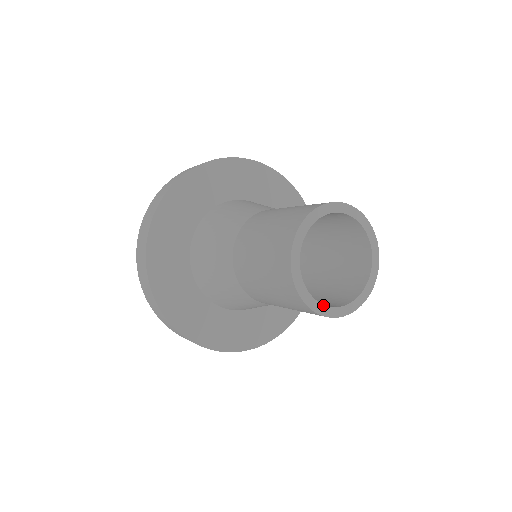
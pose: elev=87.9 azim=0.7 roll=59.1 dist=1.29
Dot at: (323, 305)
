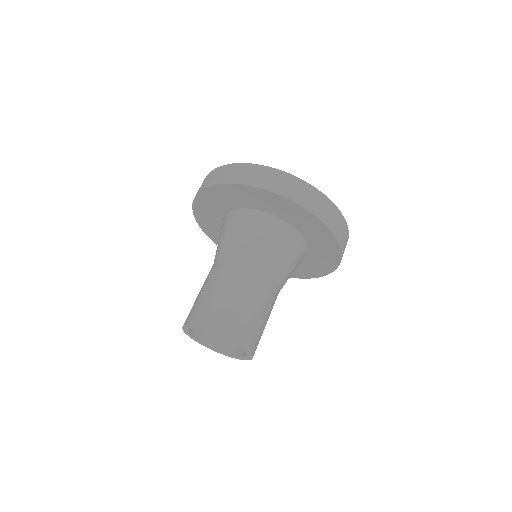
Dot at: (210, 347)
